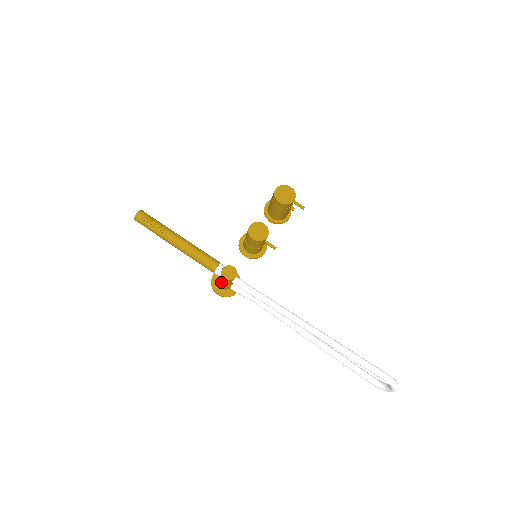
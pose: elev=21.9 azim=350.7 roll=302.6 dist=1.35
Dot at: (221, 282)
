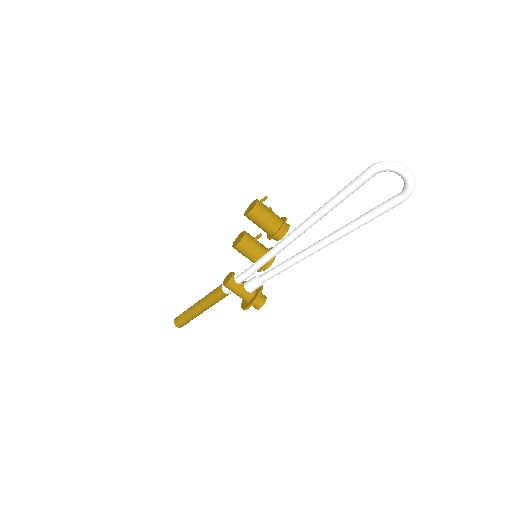
Dot at: (236, 294)
